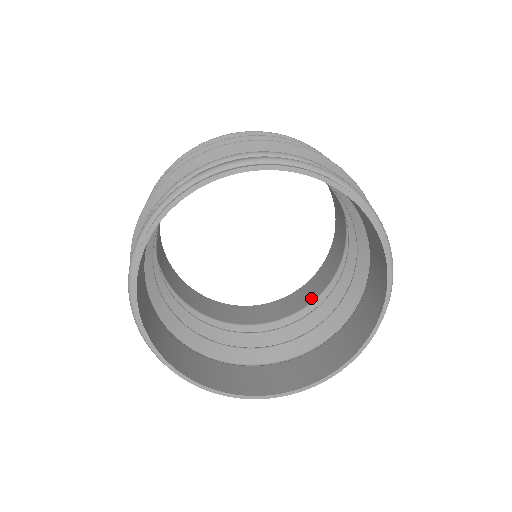
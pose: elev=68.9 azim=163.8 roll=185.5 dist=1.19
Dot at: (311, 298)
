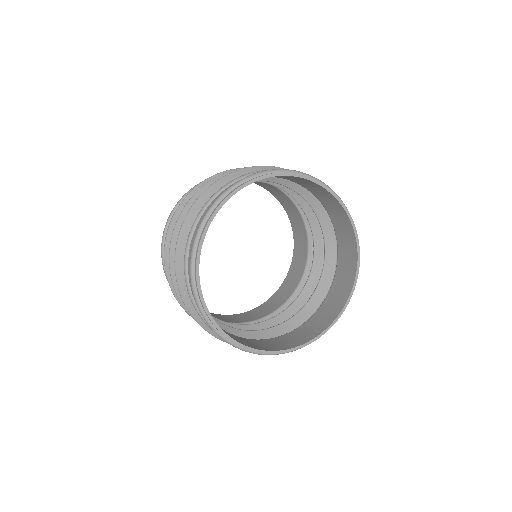
Dot at: (258, 317)
